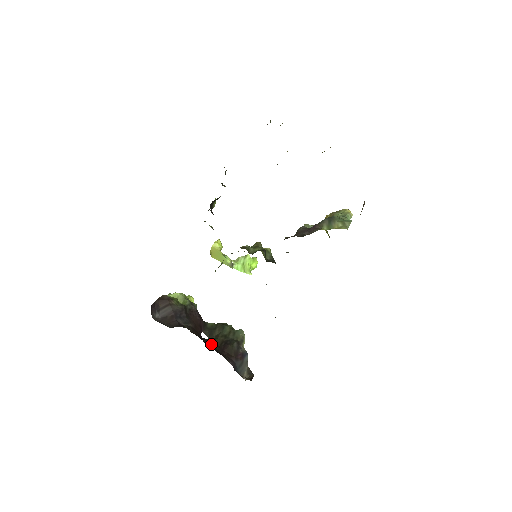
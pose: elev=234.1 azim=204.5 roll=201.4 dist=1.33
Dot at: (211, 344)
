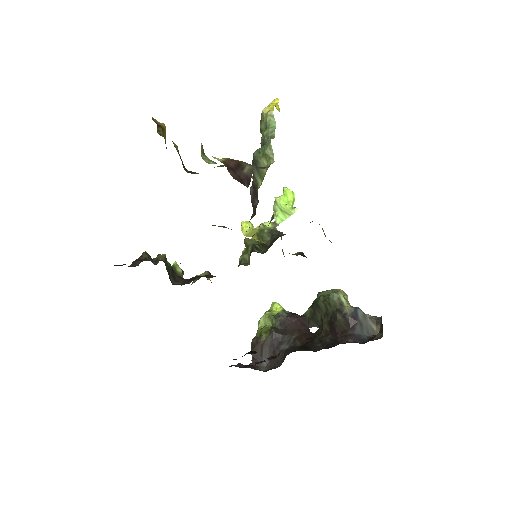
Dot at: (322, 339)
